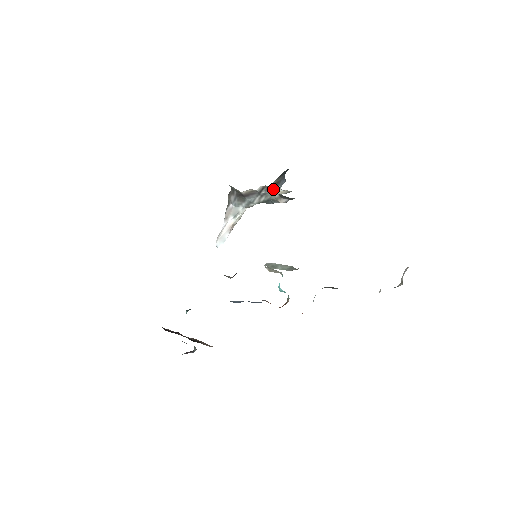
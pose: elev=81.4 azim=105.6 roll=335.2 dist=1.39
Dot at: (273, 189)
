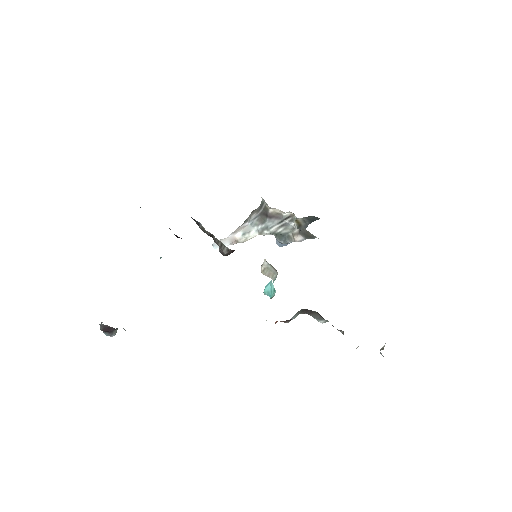
Dot at: (295, 226)
